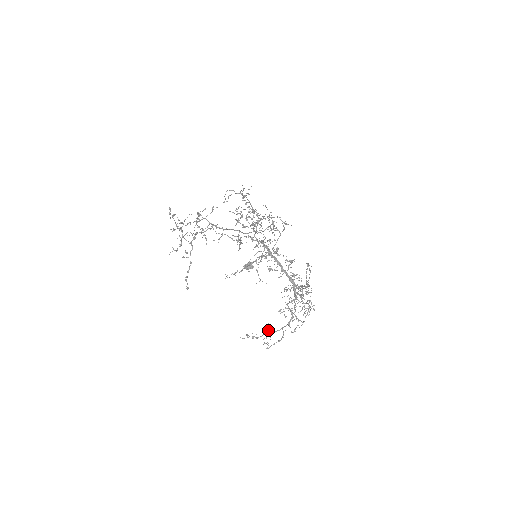
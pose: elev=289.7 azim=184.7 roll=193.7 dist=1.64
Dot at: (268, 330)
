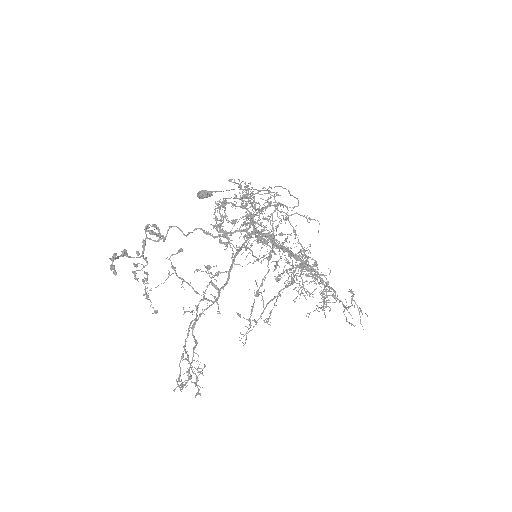
Dot at: occluded
